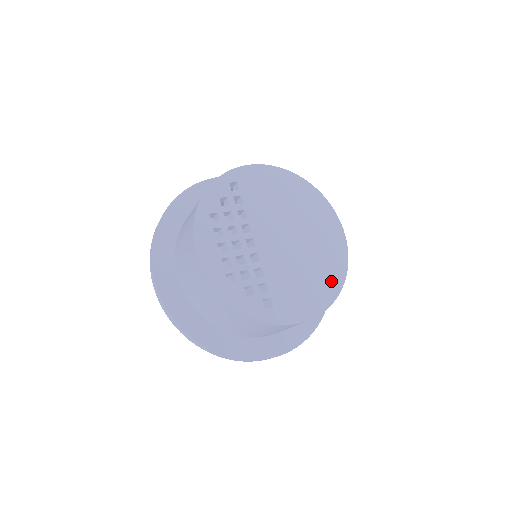
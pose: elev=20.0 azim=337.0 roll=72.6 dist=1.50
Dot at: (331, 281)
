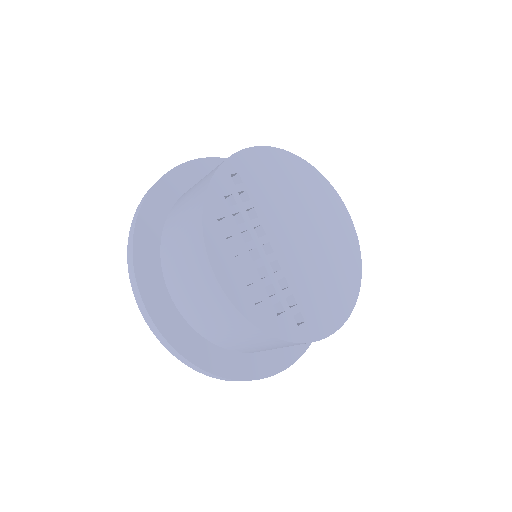
Dot at: (350, 277)
